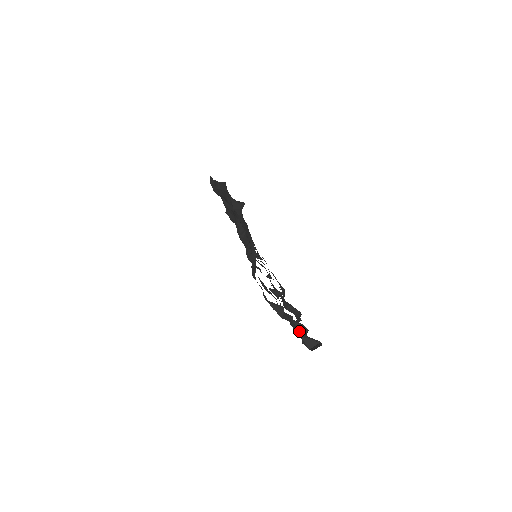
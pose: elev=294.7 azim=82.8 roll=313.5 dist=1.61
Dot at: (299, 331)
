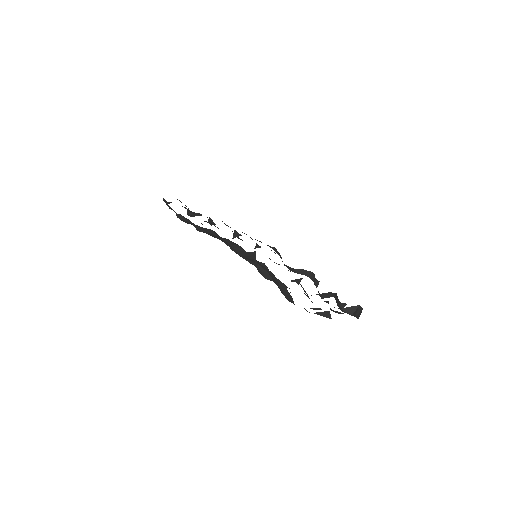
Dot at: occluded
